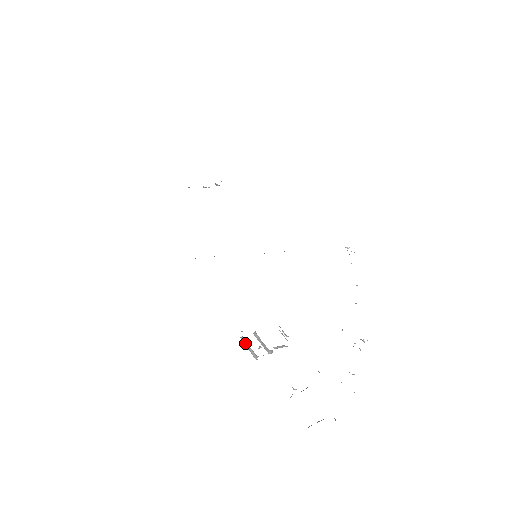
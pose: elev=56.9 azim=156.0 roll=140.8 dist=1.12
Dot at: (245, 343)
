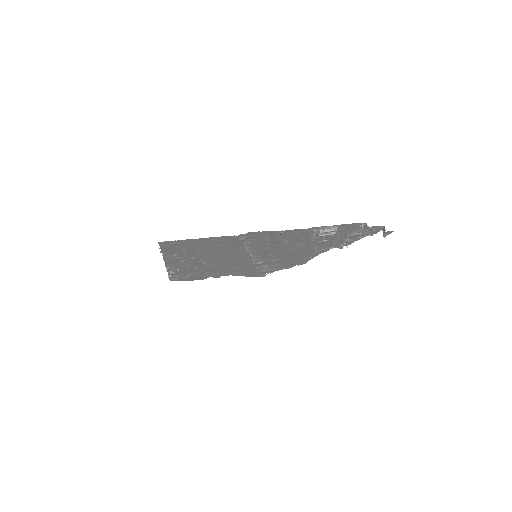
Dot at: (325, 231)
